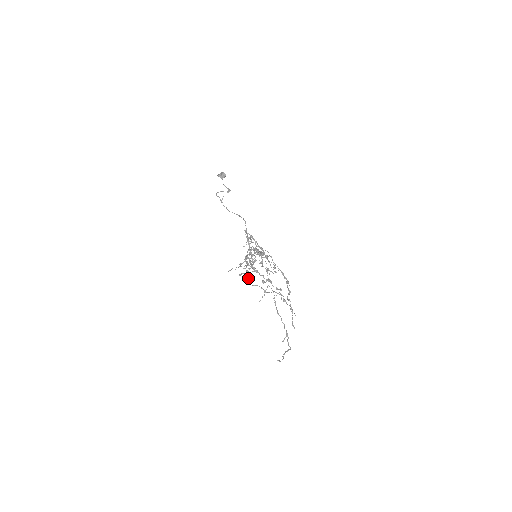
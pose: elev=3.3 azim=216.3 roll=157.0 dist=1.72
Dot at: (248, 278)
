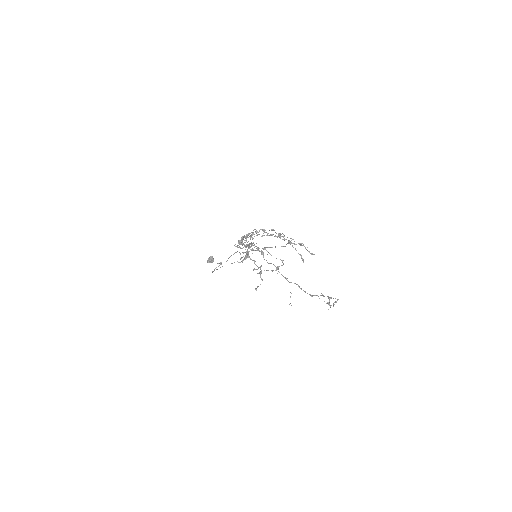
Dot at: (241, 237)
